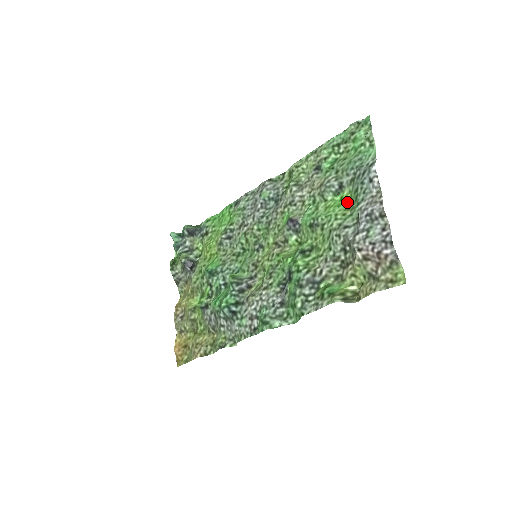
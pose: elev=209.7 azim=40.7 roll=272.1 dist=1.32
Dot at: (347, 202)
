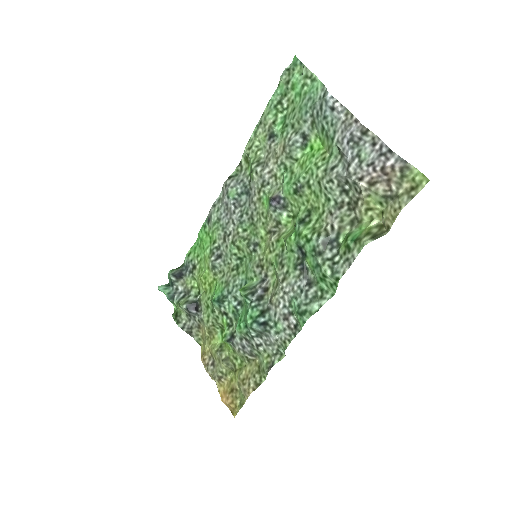
Dot at: (319, 147)
